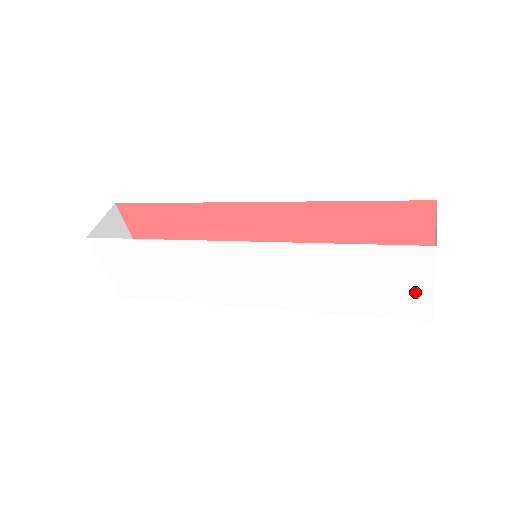
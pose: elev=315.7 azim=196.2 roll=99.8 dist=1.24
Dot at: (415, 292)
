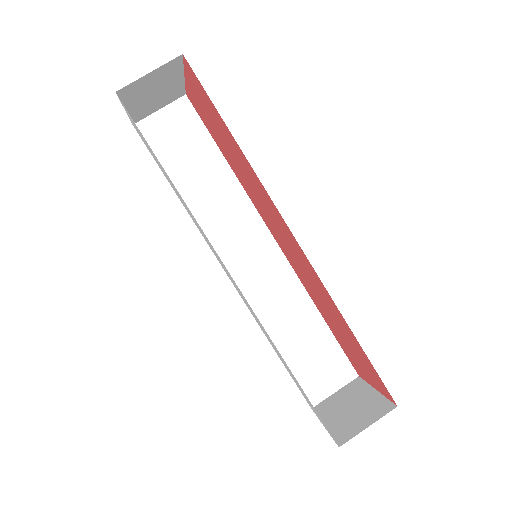
Dot at: occluded
